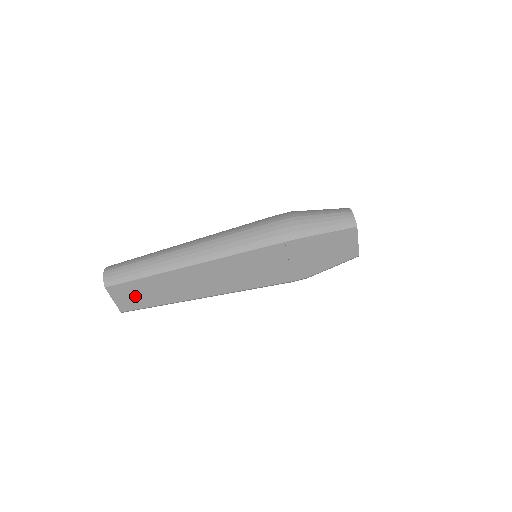
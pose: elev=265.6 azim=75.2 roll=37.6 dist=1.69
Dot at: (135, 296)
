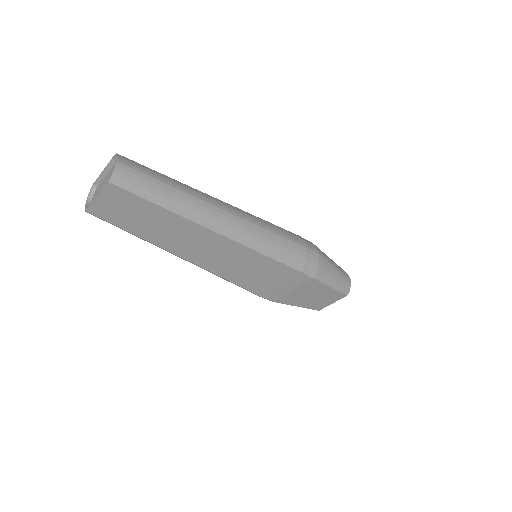
Dot at: (125, 211)
